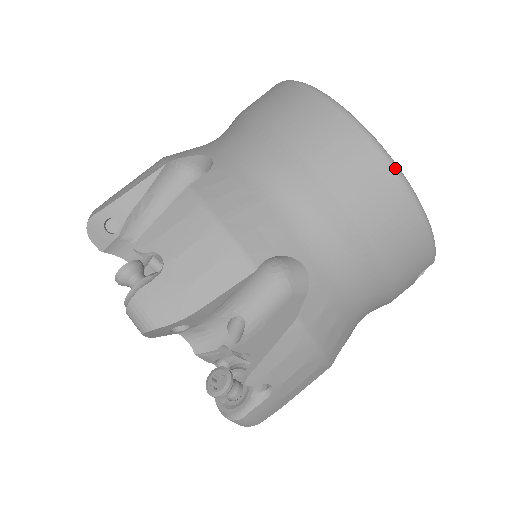
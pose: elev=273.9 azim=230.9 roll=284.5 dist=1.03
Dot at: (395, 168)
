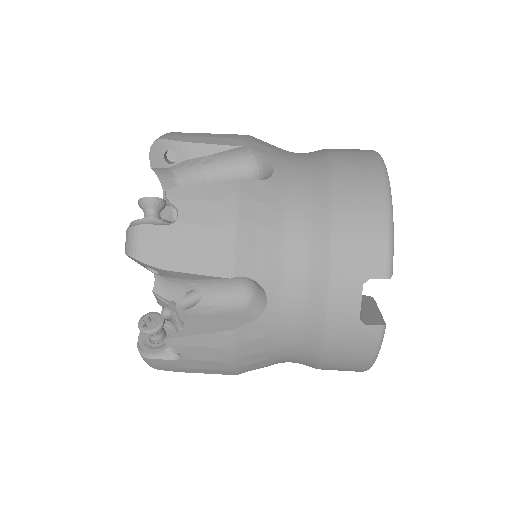
Dot at: (383, 167)
